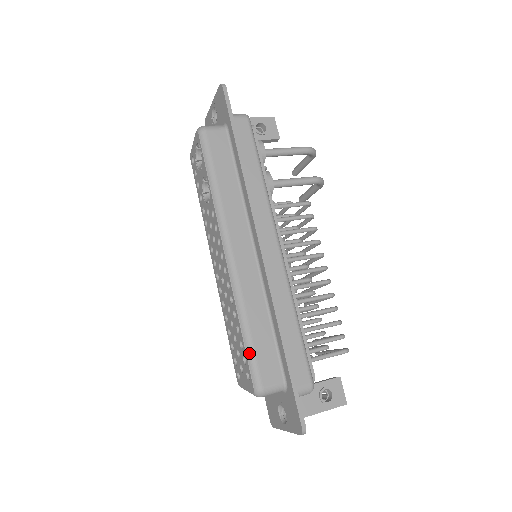
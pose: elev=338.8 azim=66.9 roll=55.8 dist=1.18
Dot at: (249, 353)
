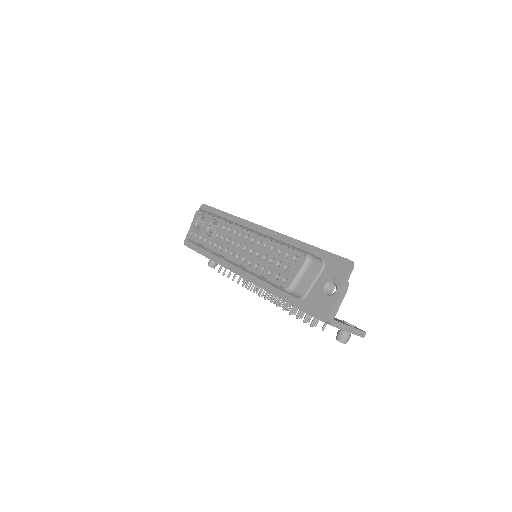
Dot at: (289, 246)
